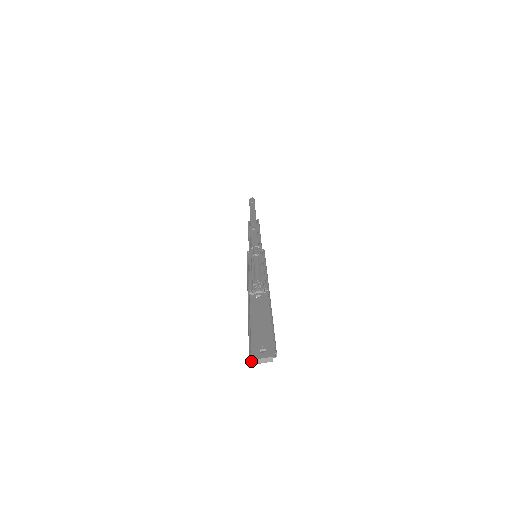
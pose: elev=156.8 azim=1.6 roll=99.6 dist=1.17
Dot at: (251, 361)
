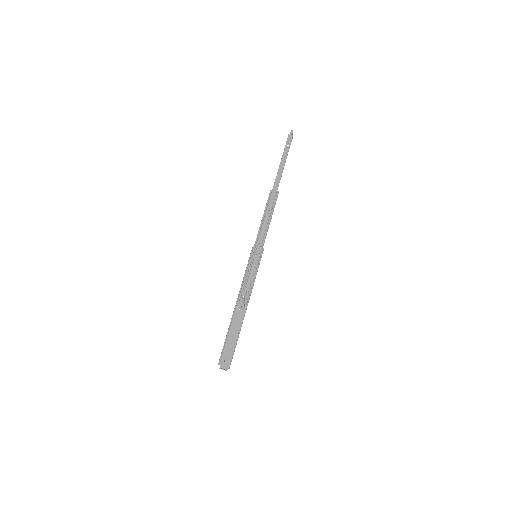
Dot at: occluded
